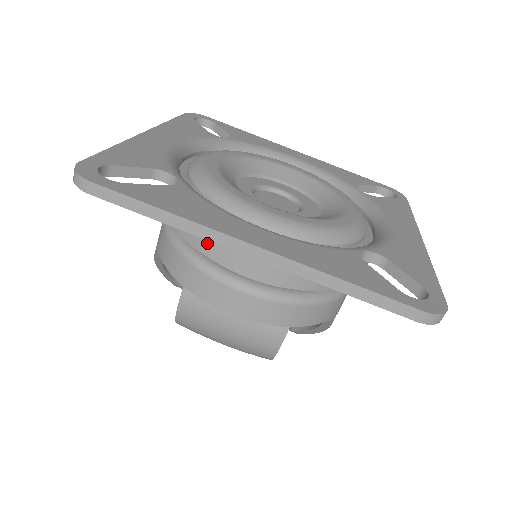
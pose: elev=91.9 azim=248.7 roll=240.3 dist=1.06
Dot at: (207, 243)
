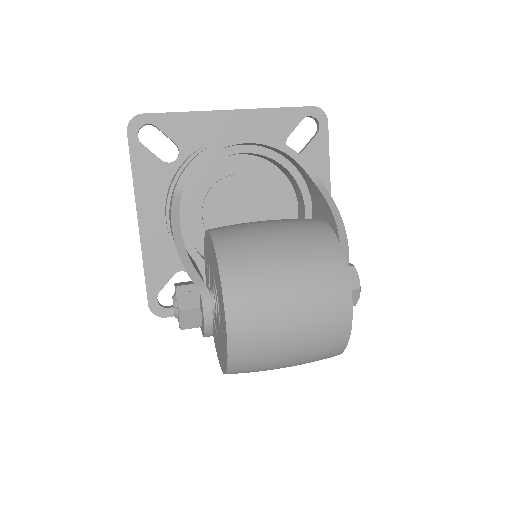
Dot at: occluded
